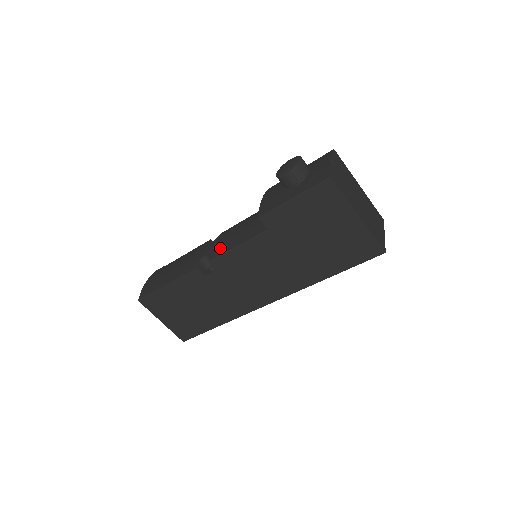
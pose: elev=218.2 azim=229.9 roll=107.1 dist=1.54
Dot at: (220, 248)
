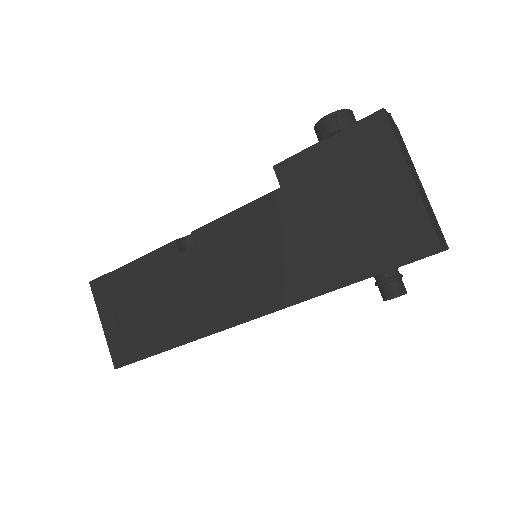
Dot at: occluded
